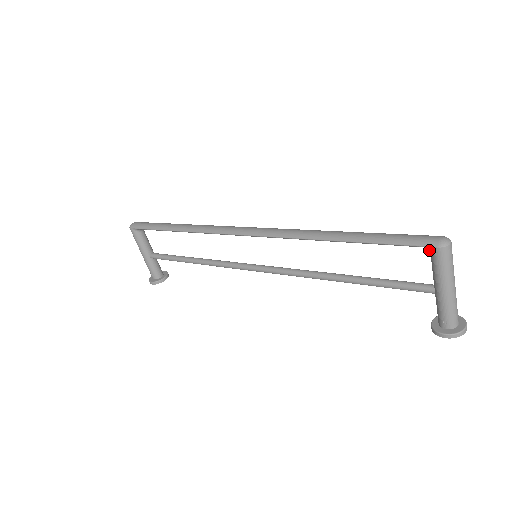
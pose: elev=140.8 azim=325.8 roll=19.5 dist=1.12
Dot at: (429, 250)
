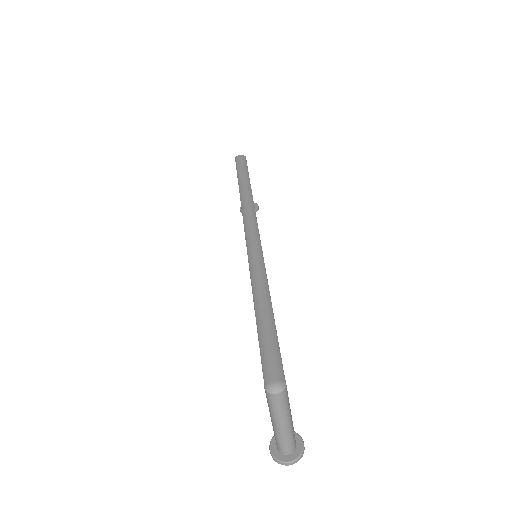
Dot at: occluded
